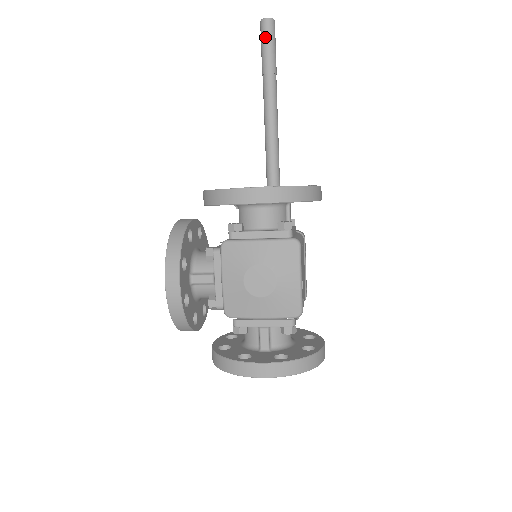
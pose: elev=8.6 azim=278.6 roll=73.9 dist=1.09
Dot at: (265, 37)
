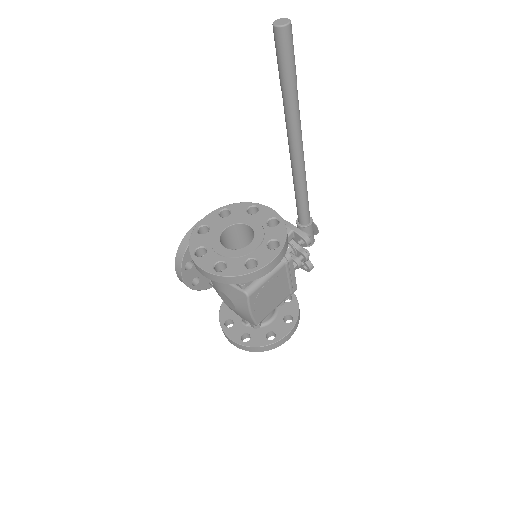
Dot at: (276, 48)
